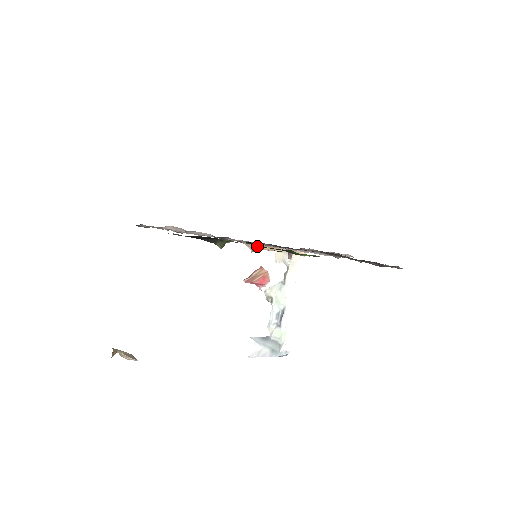
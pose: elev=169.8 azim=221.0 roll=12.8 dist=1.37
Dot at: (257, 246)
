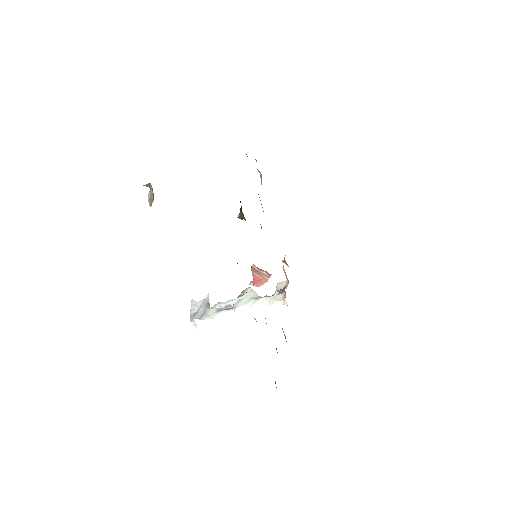
Dot at: occluded
